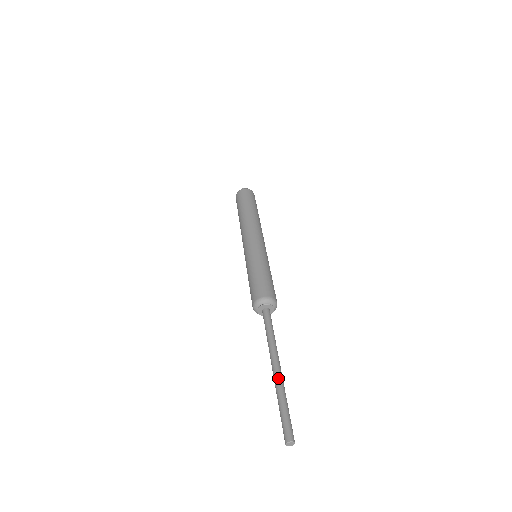
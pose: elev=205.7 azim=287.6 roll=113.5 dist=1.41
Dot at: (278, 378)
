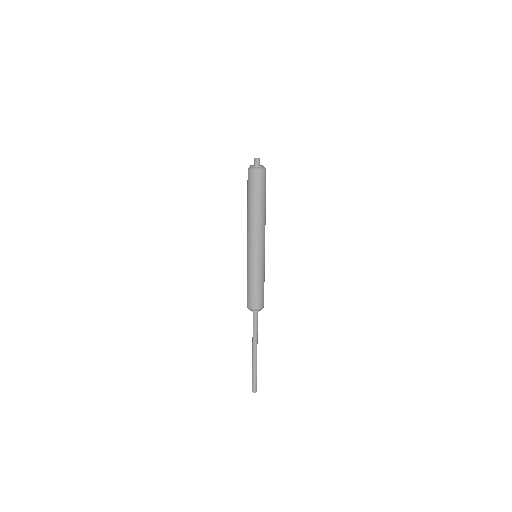
Dot at: (254, 360)
